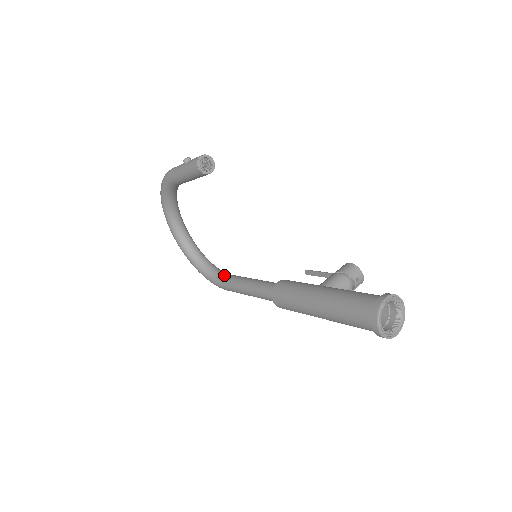
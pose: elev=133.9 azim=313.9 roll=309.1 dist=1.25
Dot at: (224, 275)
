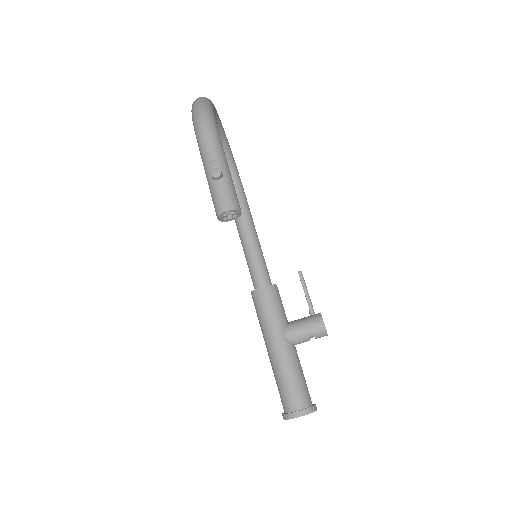
Dot at: occluded
